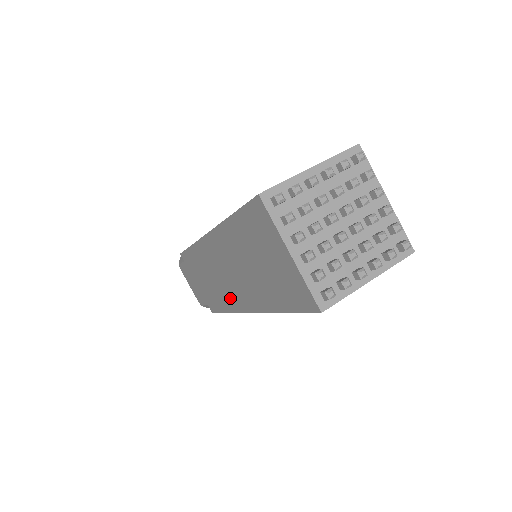
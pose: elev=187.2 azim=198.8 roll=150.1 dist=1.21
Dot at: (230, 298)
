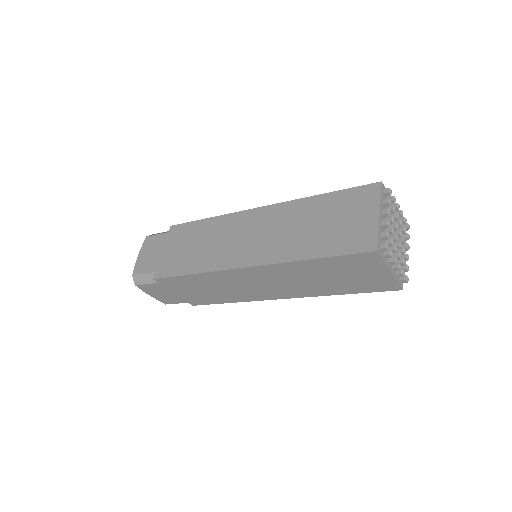
Dot at: (253, 295)
